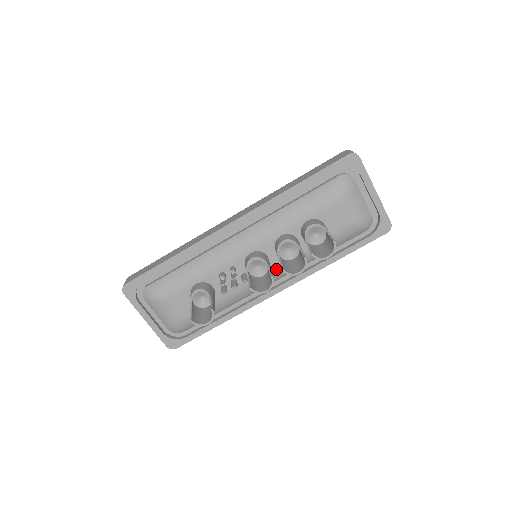
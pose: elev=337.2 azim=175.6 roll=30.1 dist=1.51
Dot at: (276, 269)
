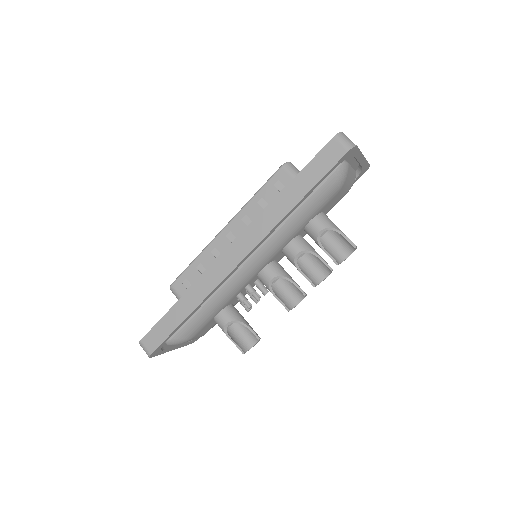
Dot at: occluded
